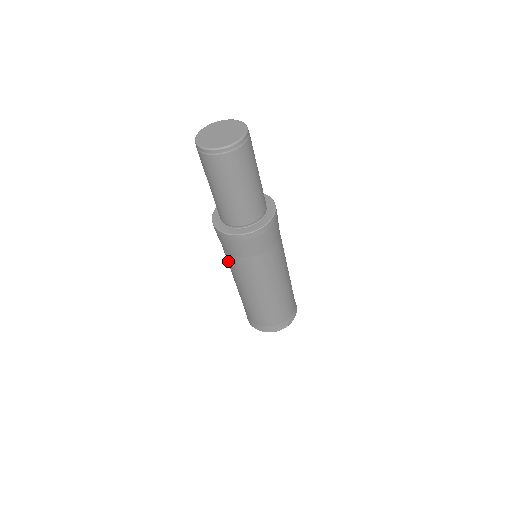
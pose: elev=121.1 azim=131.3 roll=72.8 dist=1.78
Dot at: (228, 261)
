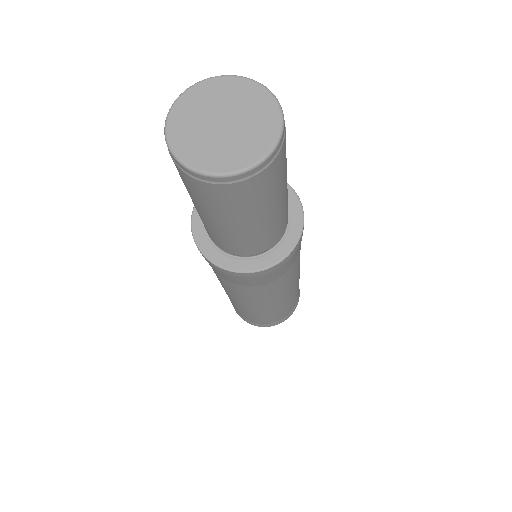
Dot at: occluded
